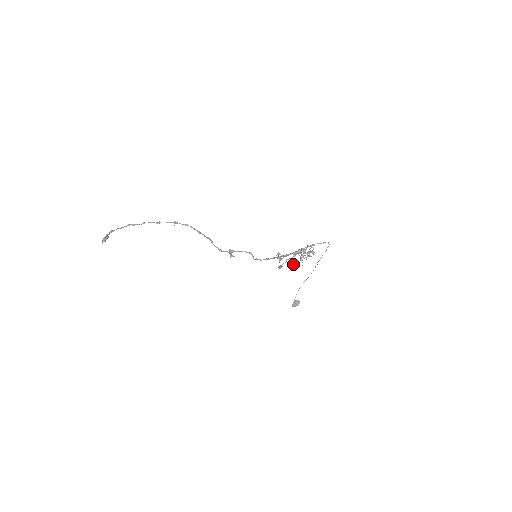
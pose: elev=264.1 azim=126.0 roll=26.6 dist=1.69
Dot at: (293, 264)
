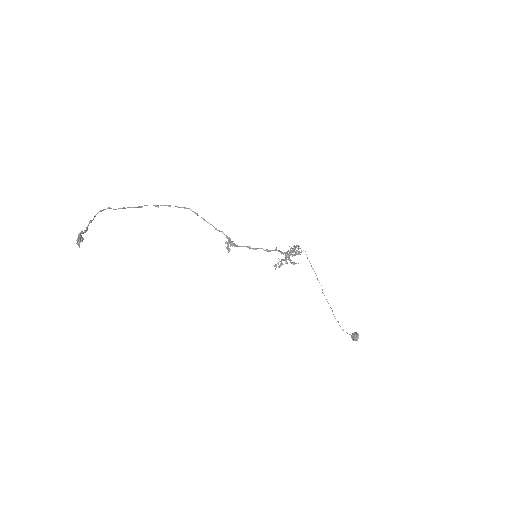
Dot at: (293, 254)
